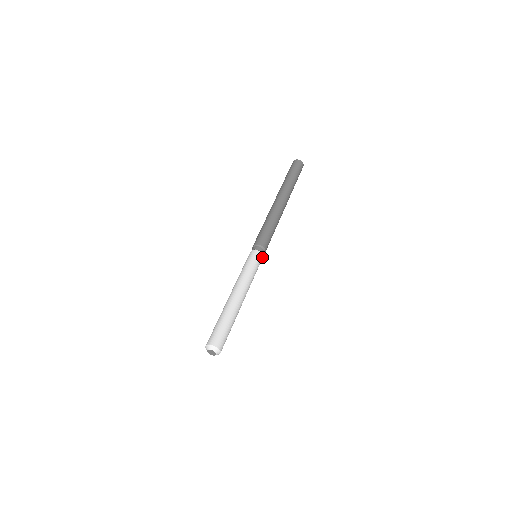
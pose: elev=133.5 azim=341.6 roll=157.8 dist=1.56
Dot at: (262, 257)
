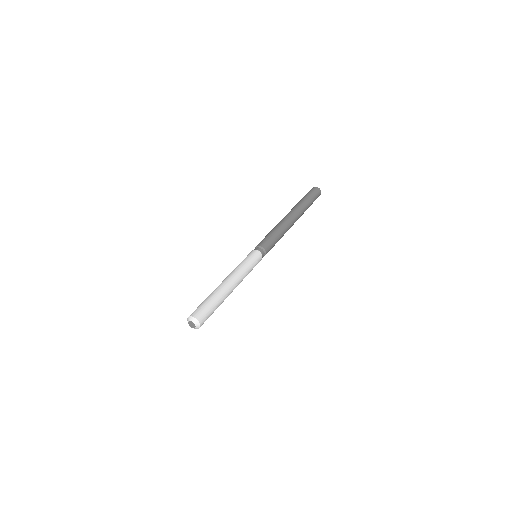
Dot at: occluded
